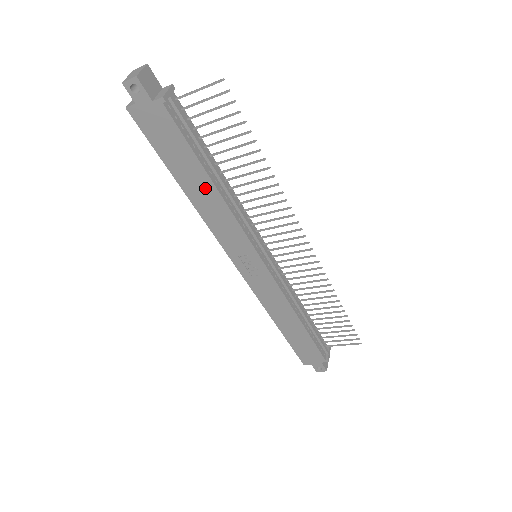
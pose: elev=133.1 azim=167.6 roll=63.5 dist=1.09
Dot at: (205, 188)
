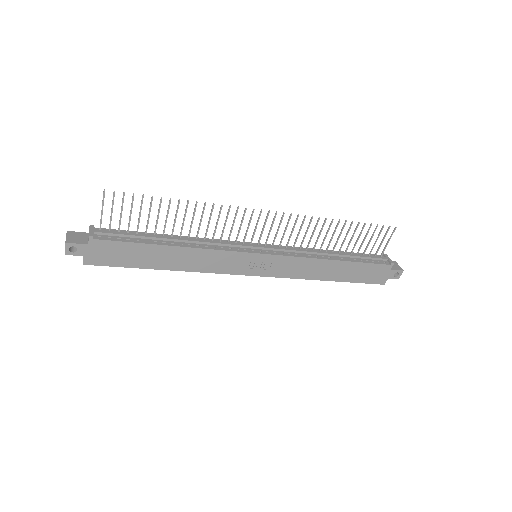
Dot at: (173, 254)
